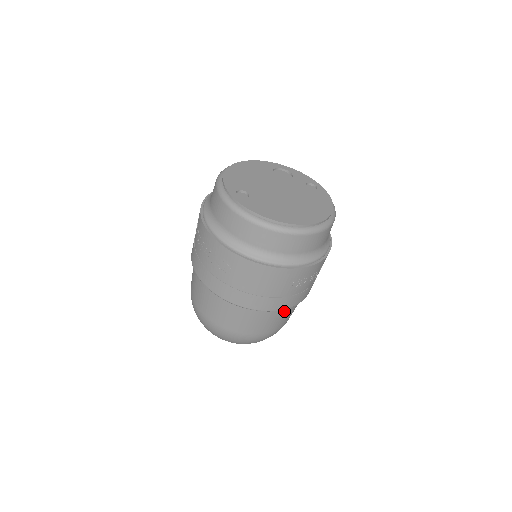
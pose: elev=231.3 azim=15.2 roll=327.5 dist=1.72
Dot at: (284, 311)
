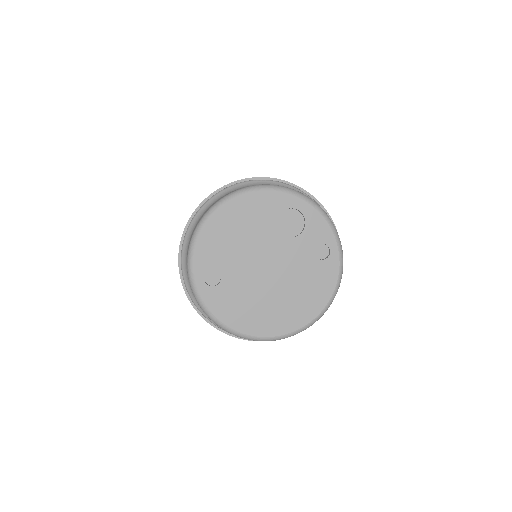
Dot at: occluded
